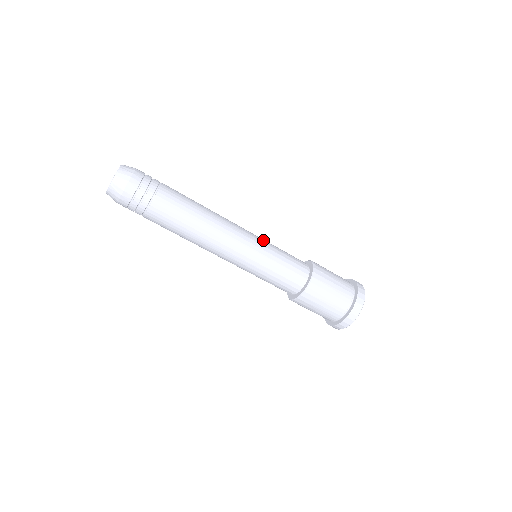
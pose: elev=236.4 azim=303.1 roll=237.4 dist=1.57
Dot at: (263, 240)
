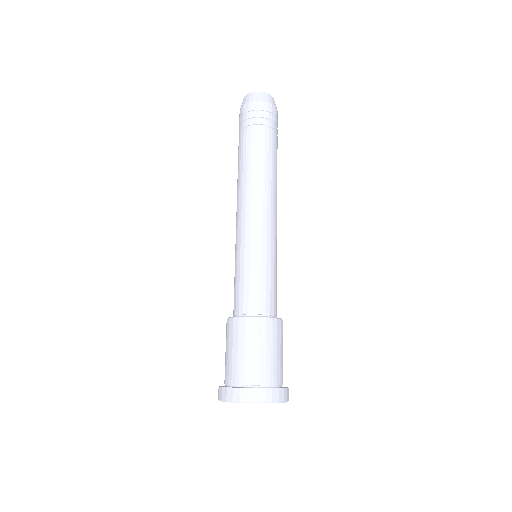
Dot at: occluded
